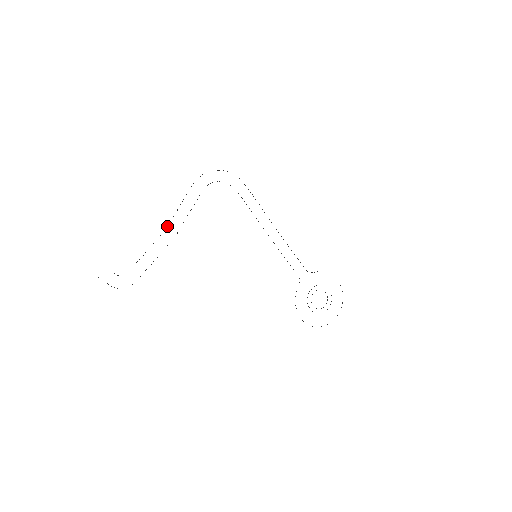
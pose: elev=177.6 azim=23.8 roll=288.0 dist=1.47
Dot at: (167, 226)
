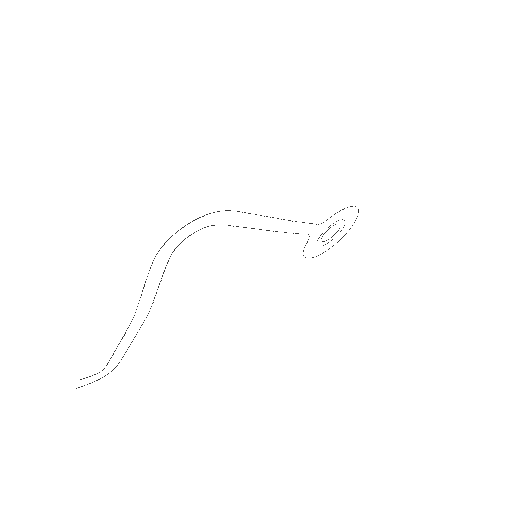
Dot at: (134, 315)
